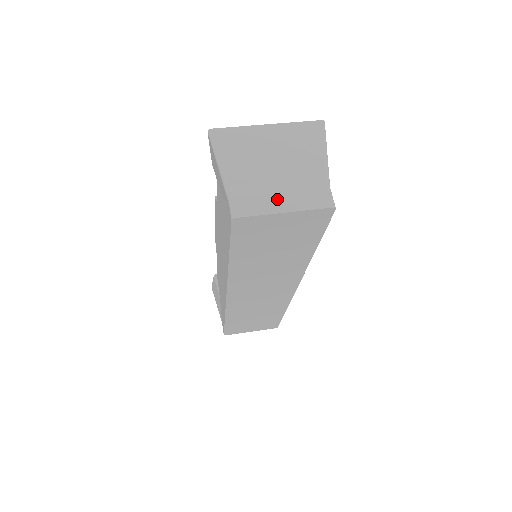
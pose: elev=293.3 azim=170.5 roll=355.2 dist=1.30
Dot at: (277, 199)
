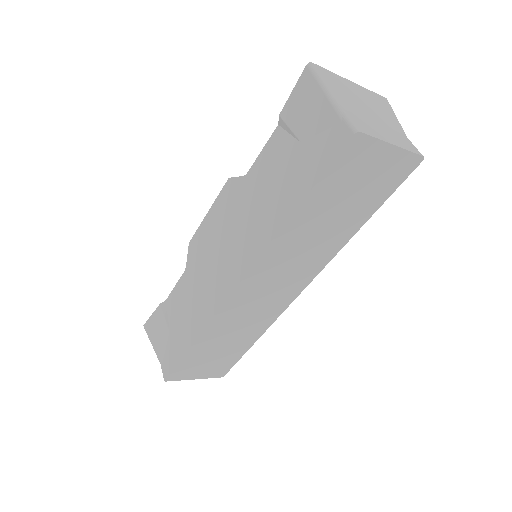
Dot at: (383, 133)
